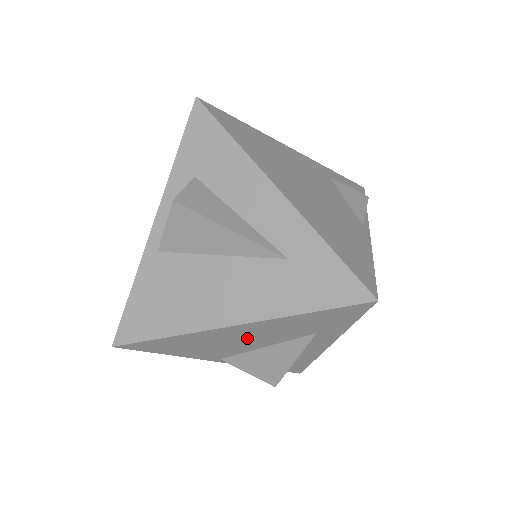
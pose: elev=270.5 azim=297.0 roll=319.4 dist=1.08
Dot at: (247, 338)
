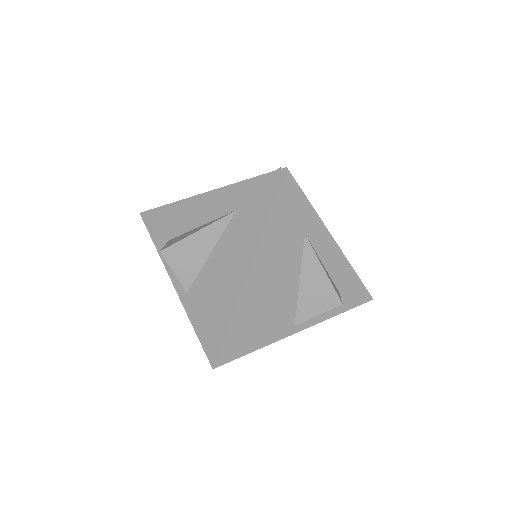
Dot at: (275, 280)
